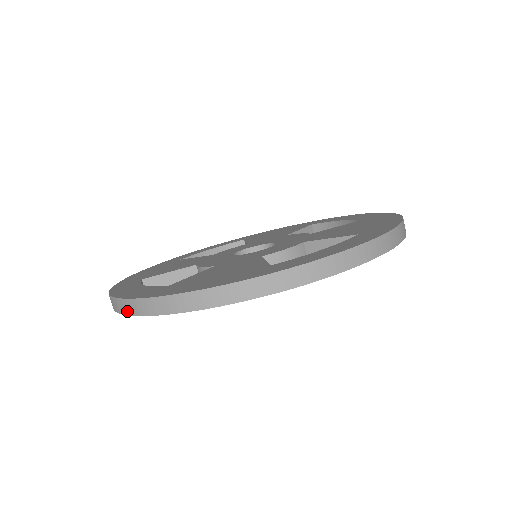
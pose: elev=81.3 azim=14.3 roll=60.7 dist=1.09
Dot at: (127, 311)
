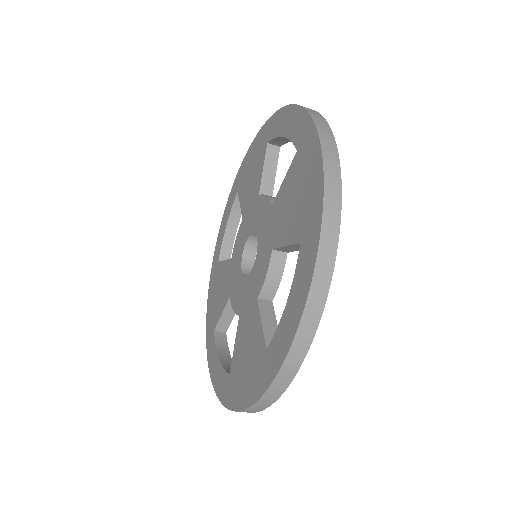
Dot at: occluded
